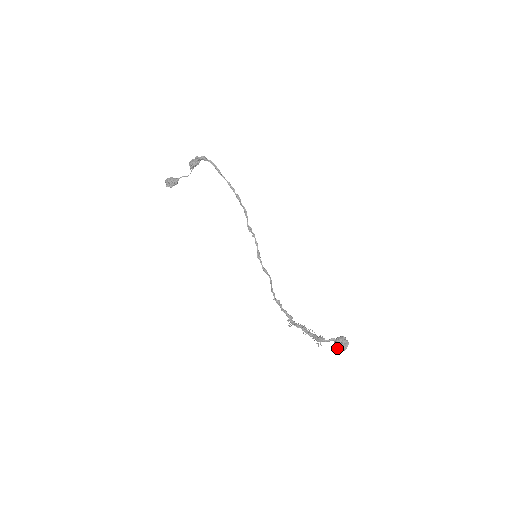
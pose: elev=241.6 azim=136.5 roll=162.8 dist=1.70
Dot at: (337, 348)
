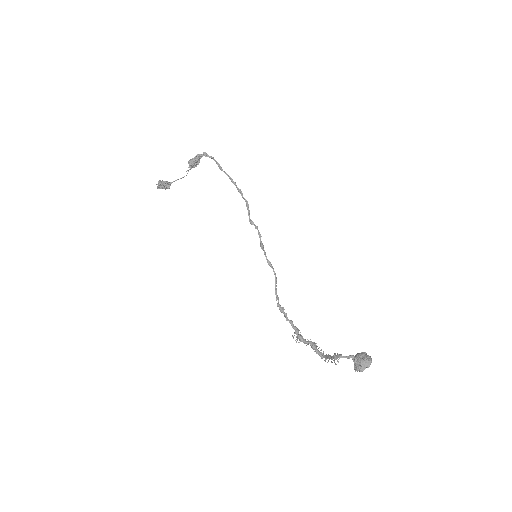
Dot at: (358, 365)
